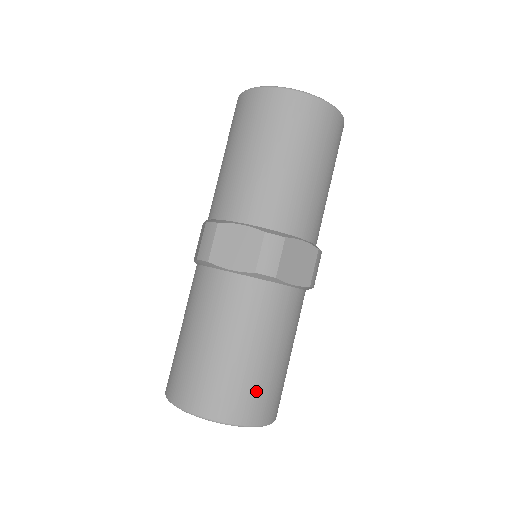
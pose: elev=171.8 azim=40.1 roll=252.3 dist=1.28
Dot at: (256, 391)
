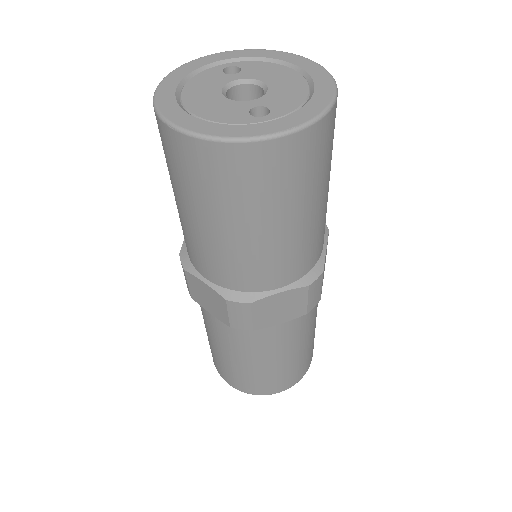
Dot at: (269, 381)
